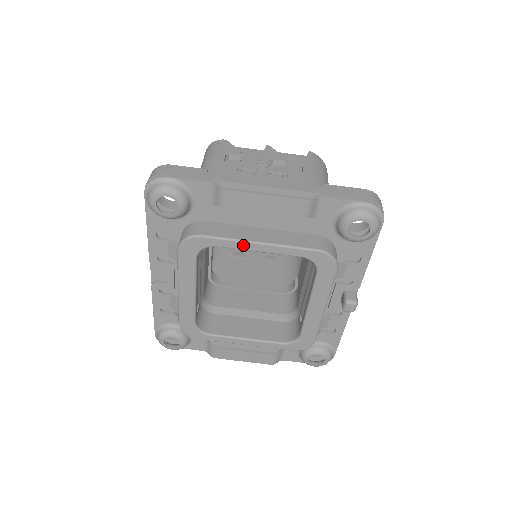
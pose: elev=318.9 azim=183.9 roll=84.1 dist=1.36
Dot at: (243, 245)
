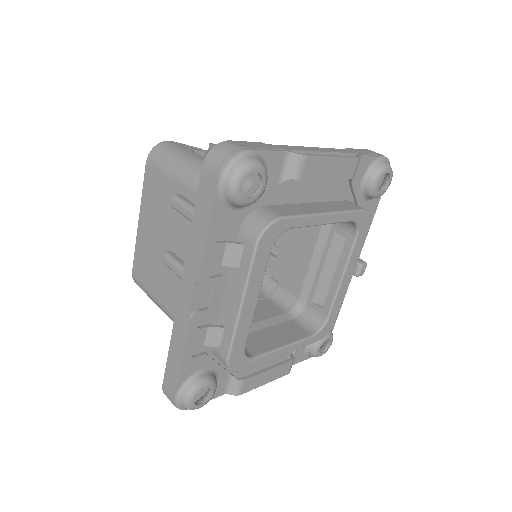
Dot at: (315, 219)
